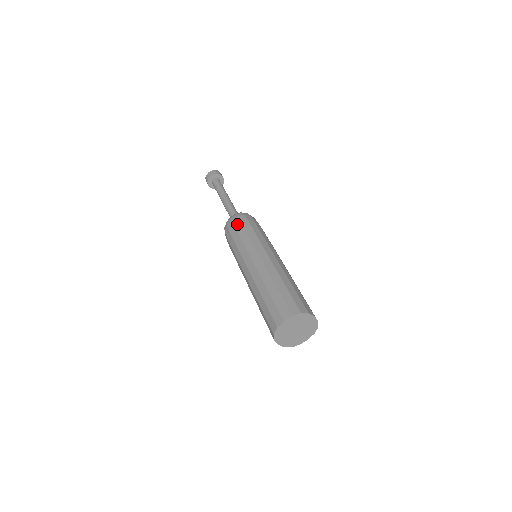
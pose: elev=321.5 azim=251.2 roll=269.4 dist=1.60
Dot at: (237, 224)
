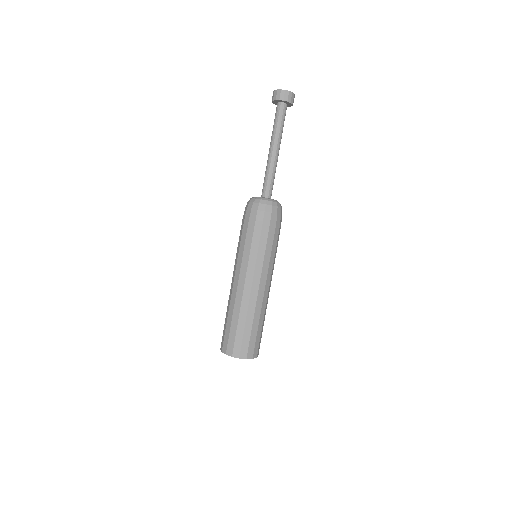
Dot at: (251, 221)
